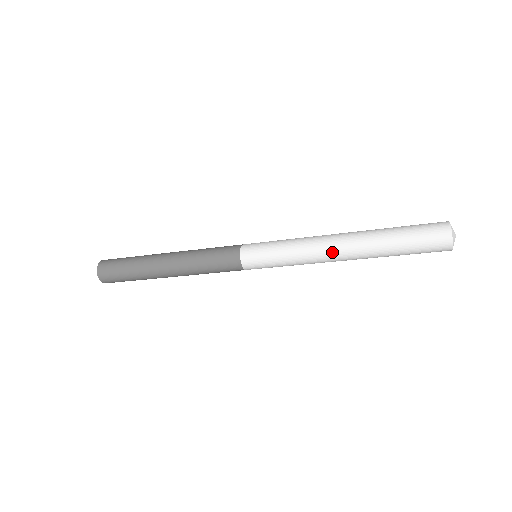
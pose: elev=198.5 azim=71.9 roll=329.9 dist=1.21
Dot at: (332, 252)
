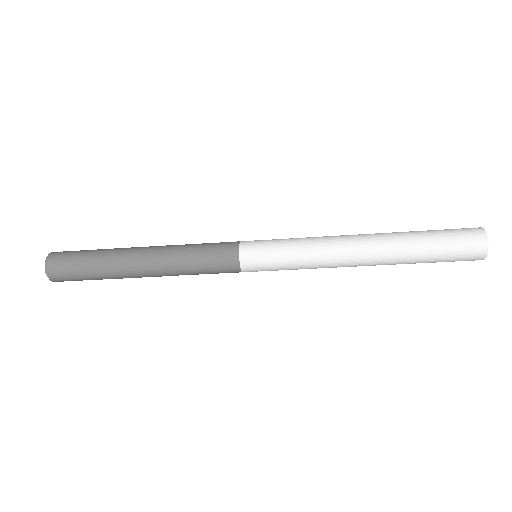
Dot at: (352, 256)
